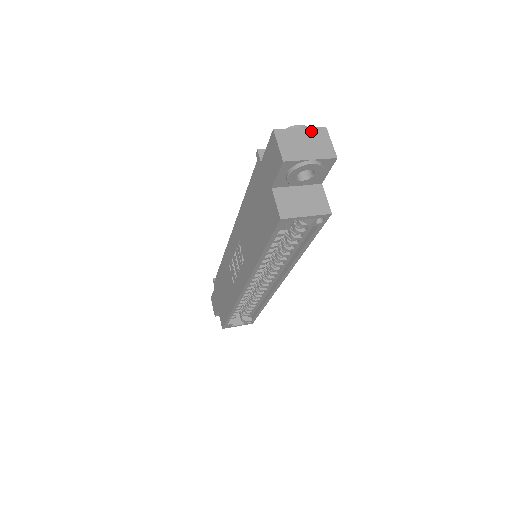
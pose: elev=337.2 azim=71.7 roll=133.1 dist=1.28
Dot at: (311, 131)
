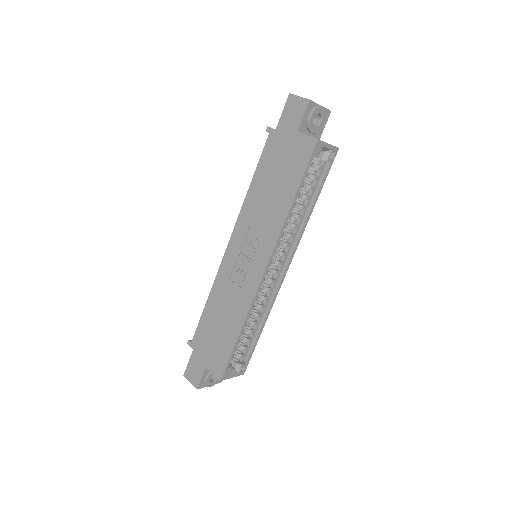
Dot at: occluded
